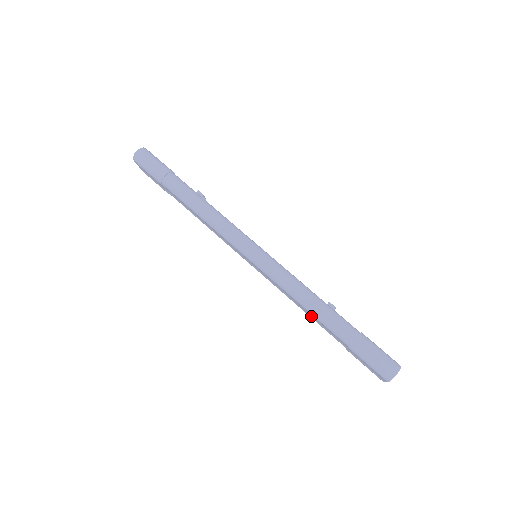
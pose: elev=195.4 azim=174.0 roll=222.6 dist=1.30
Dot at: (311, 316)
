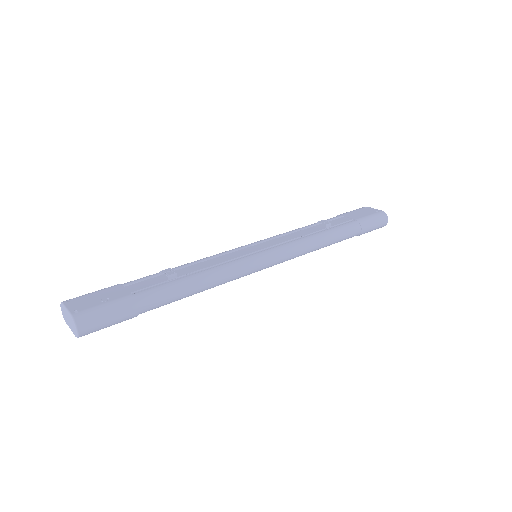
Dot at: occluded
